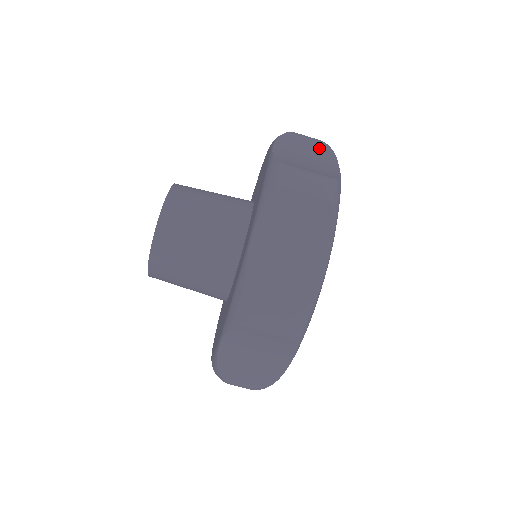
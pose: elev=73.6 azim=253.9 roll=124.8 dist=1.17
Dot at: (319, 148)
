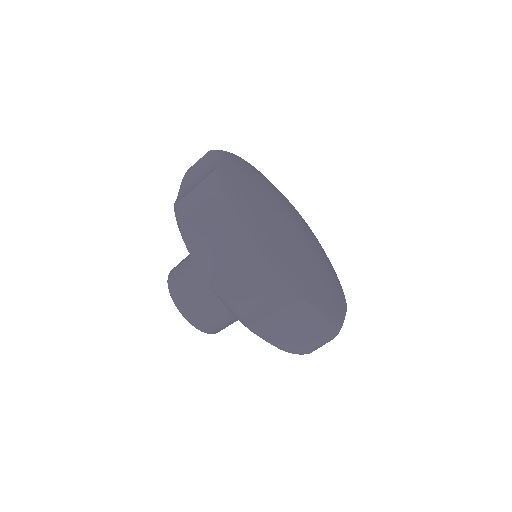
Dot at: (212, 212)
